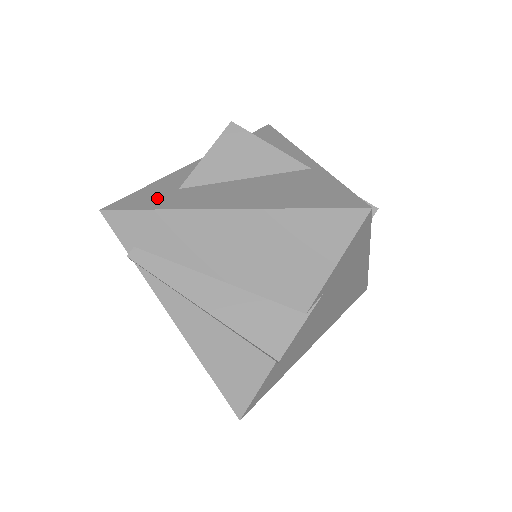
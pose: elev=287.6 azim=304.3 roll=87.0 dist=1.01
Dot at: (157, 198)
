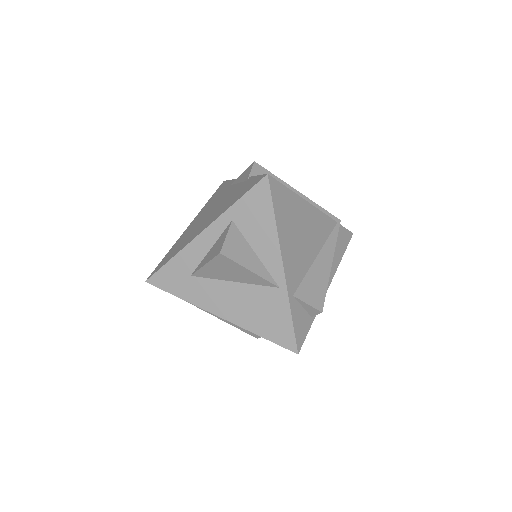
Dot at: (178, 283)
